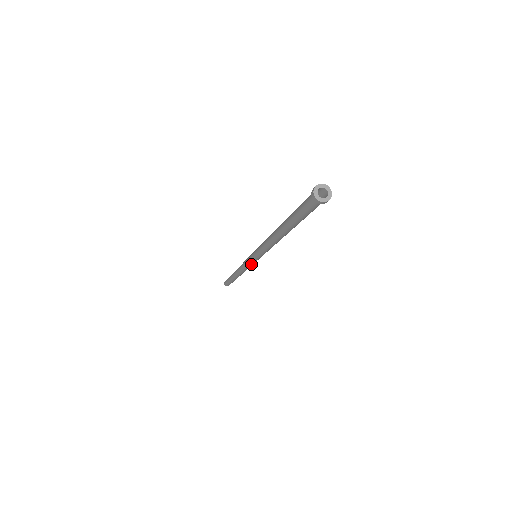
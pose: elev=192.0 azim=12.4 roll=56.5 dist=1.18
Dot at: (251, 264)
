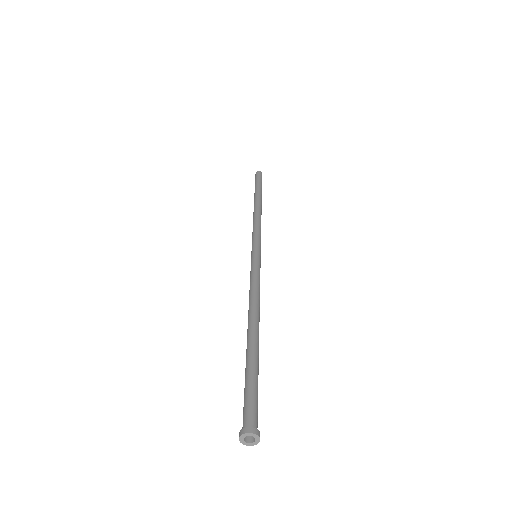
Dot at: occluded
